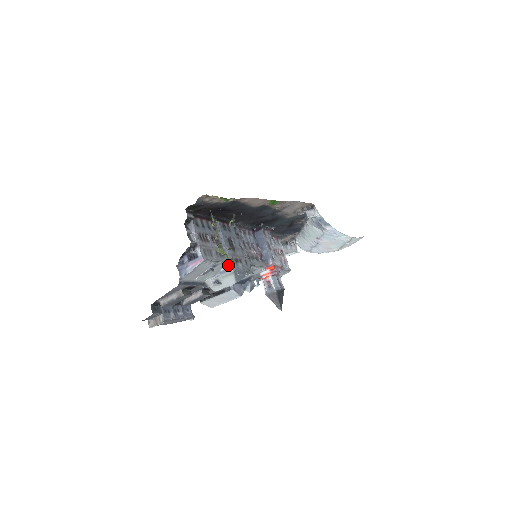
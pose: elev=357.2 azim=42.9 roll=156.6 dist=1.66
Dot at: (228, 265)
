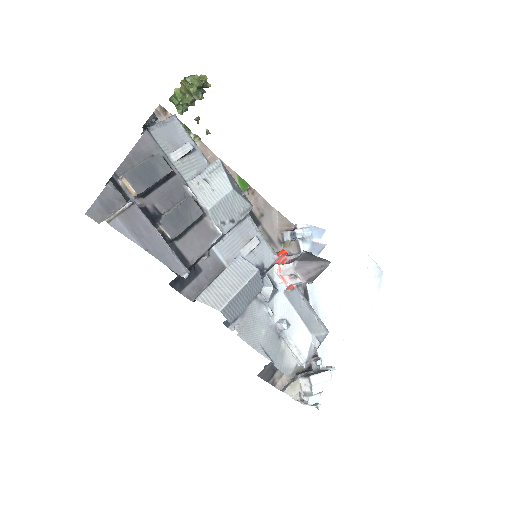
Dot at: occluded
